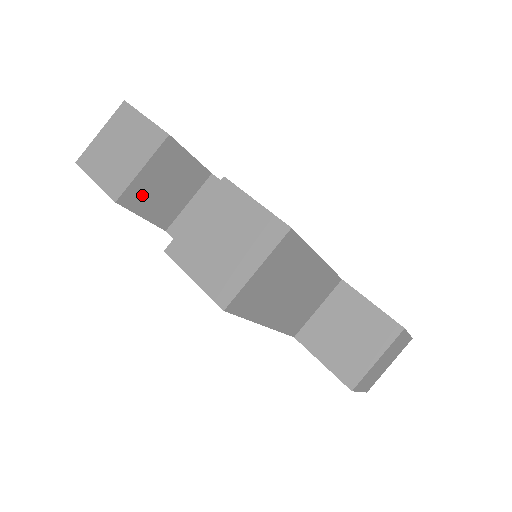
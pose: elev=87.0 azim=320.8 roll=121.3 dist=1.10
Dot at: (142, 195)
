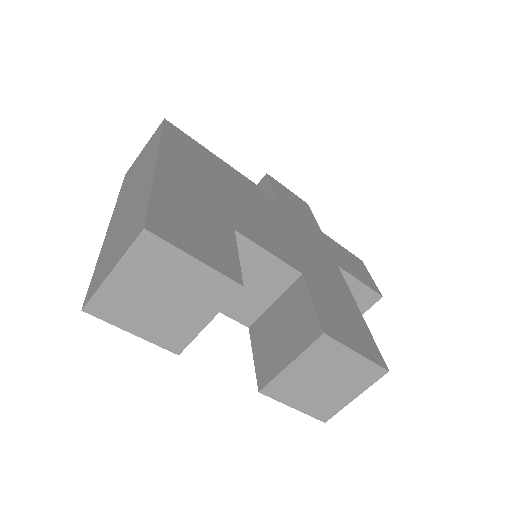
Dot at: occluded
